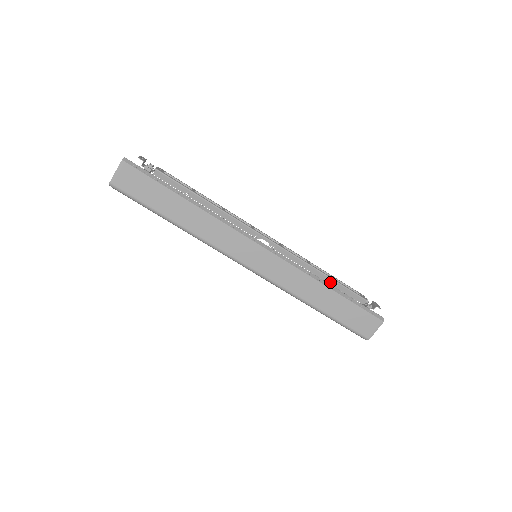
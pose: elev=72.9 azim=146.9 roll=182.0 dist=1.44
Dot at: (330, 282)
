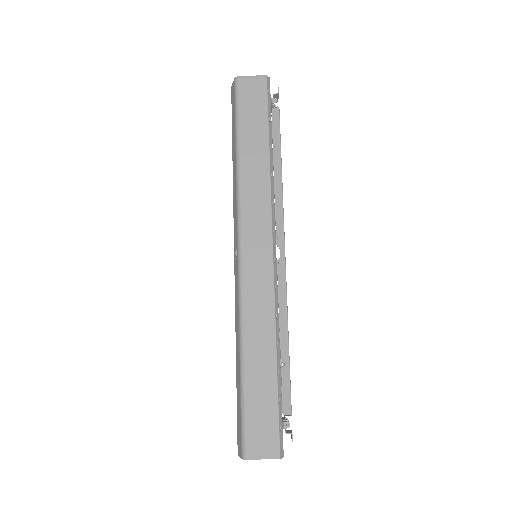
Dot at: (283, 354)
